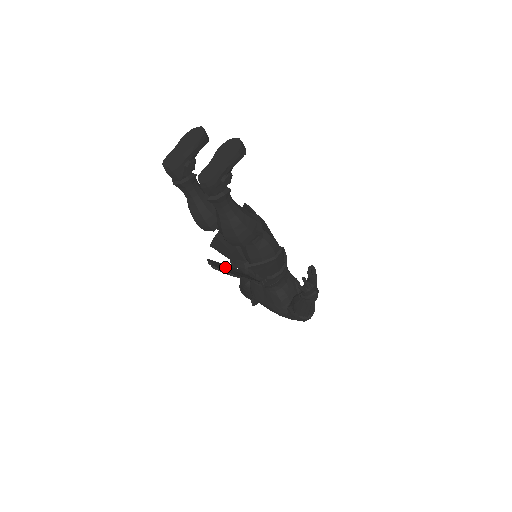
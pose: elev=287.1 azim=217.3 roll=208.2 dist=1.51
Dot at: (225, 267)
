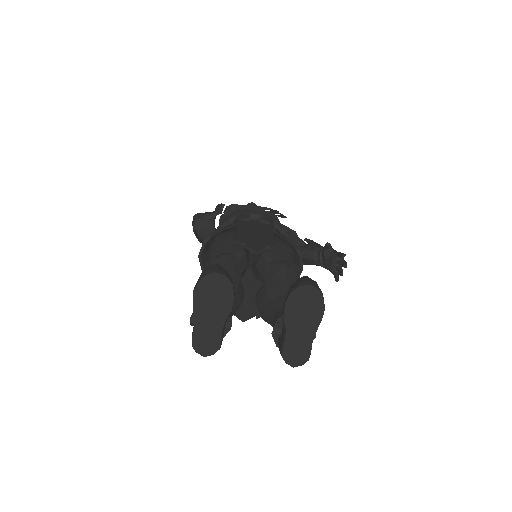
Dot at: occluded
